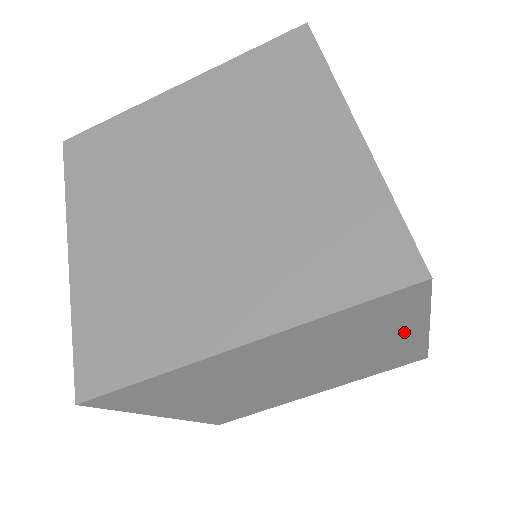
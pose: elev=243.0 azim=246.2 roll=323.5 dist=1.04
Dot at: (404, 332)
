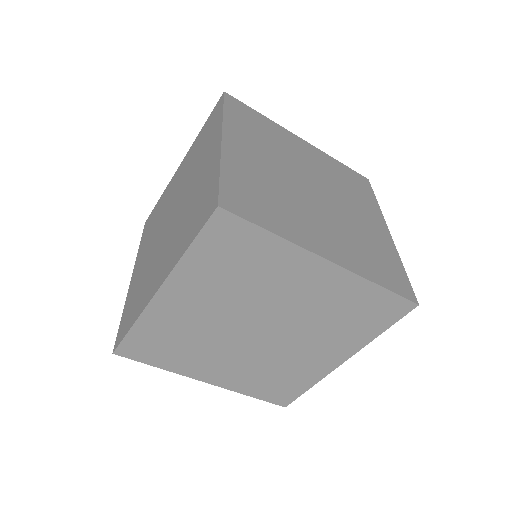
Dot at: (341, 349)
